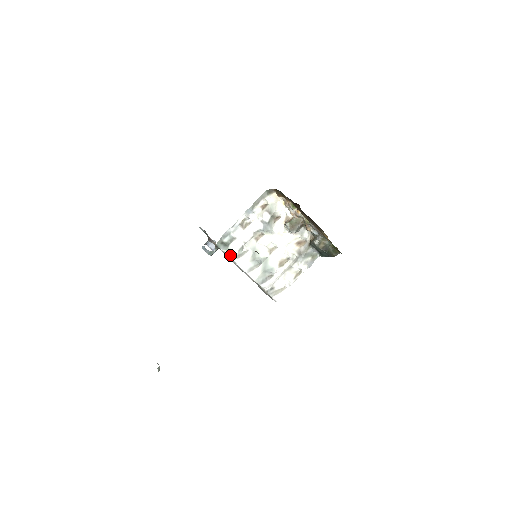
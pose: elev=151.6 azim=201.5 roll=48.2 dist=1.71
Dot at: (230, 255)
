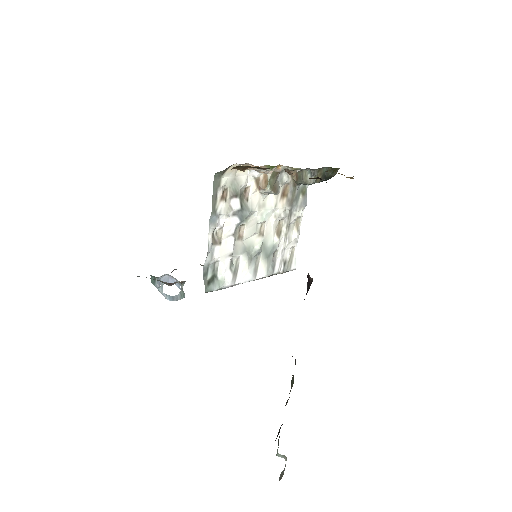
Dot at: (228, 284)
